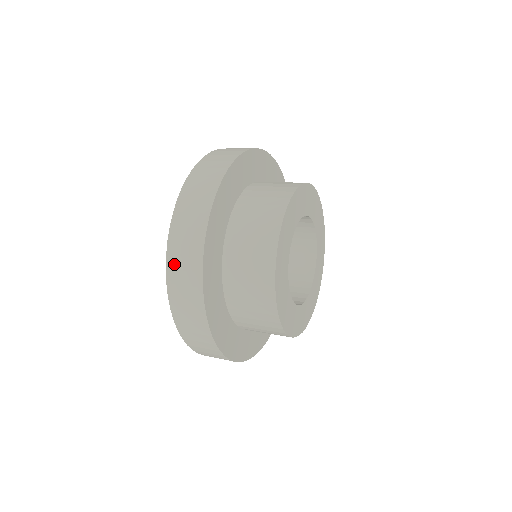
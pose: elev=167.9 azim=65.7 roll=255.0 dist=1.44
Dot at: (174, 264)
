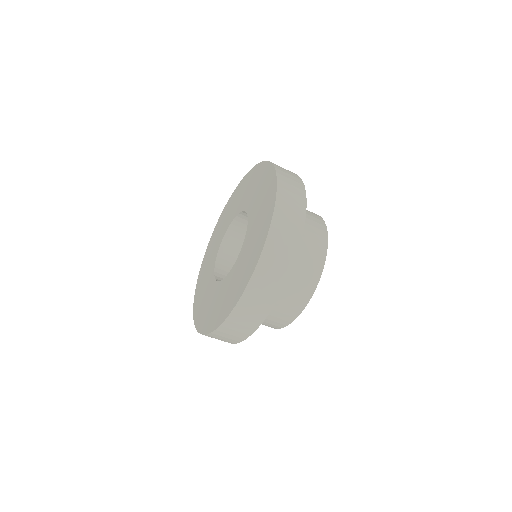
Dot at: occluded
